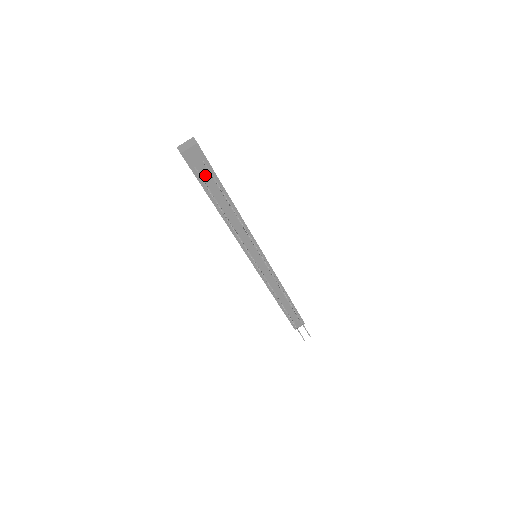
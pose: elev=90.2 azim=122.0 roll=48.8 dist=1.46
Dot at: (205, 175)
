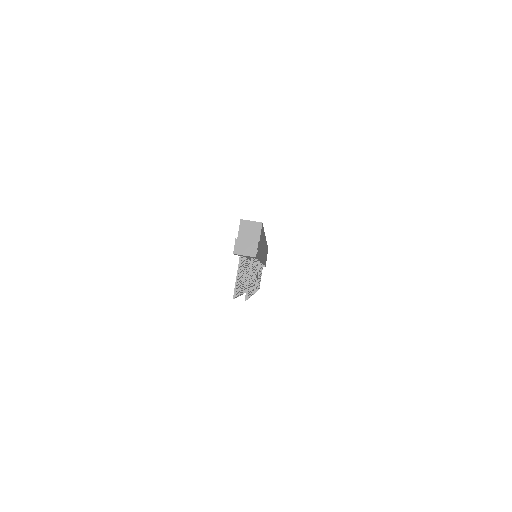
Dot at: (247, 257)
